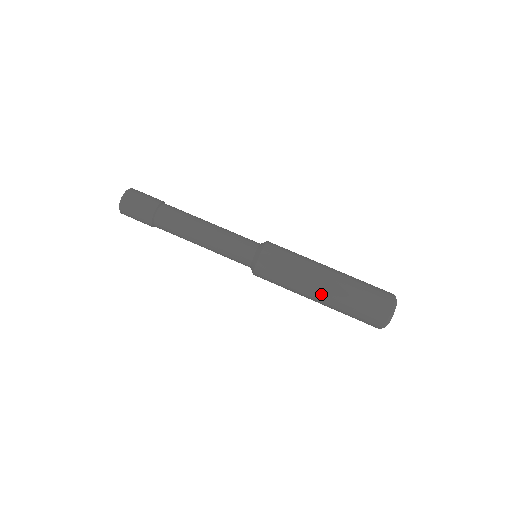
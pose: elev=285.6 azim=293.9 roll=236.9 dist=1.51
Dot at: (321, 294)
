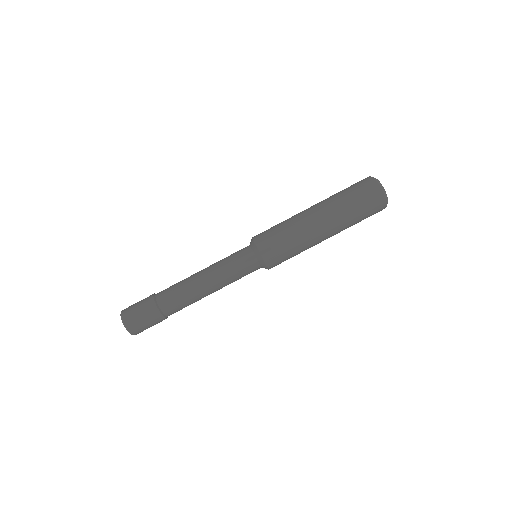
Dot at: (326, 229)
